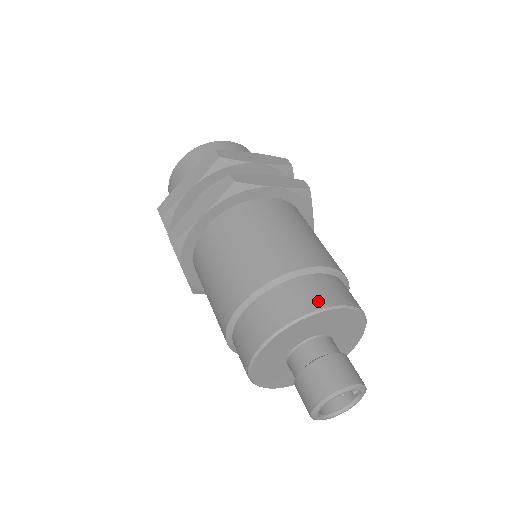
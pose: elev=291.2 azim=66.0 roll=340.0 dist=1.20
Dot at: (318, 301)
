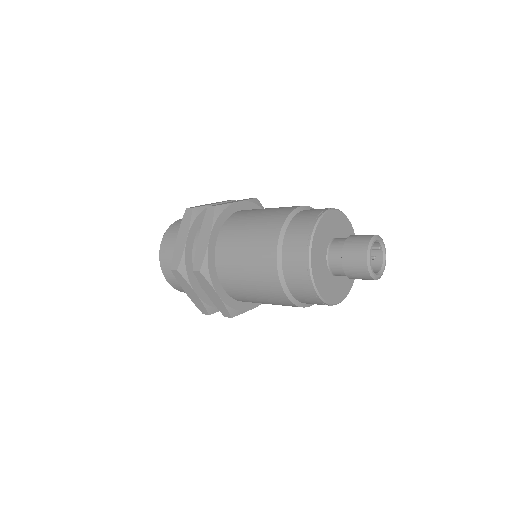
Dot at: (318, 212)
